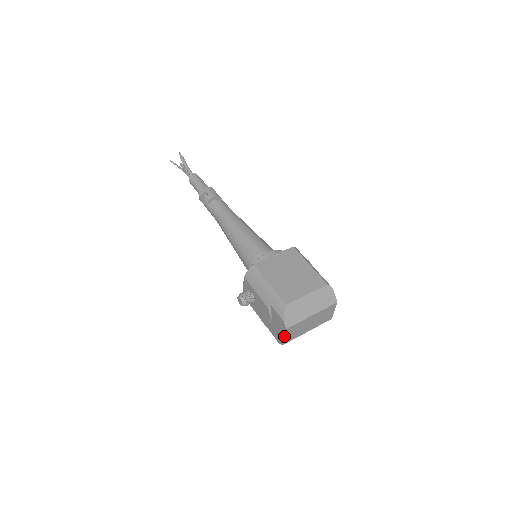
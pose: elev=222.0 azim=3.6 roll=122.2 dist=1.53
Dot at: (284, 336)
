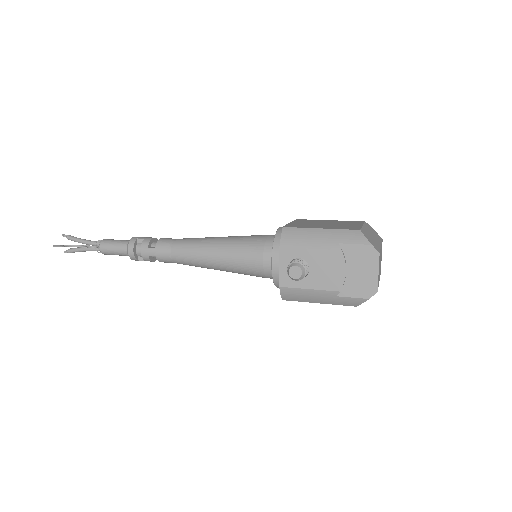
Dot at: (378, 271)
